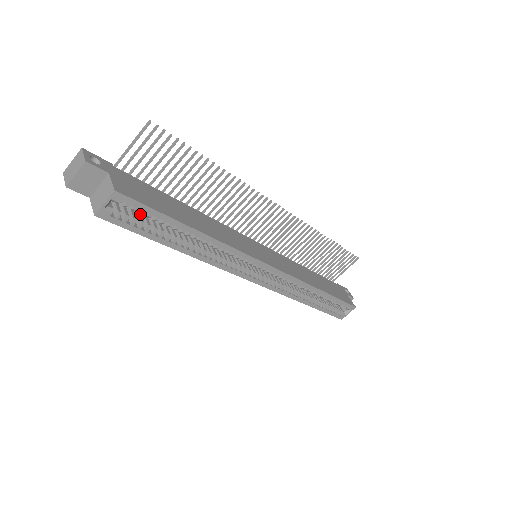
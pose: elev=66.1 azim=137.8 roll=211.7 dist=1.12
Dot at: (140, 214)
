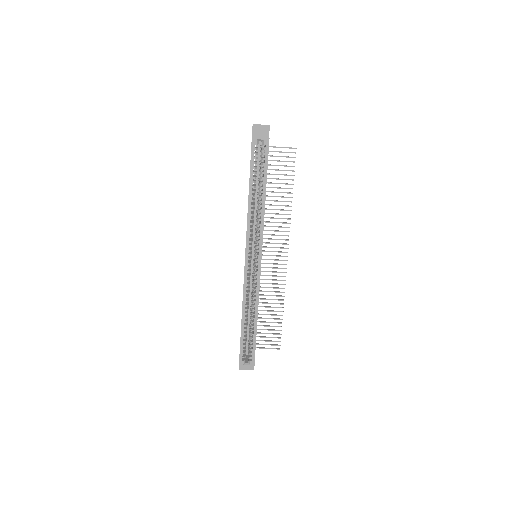
Dot at: occluded
